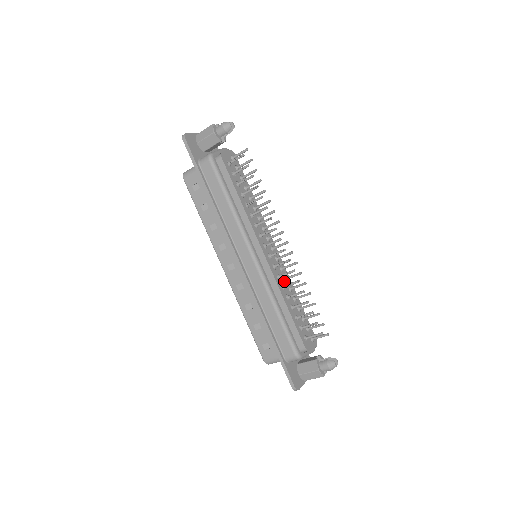
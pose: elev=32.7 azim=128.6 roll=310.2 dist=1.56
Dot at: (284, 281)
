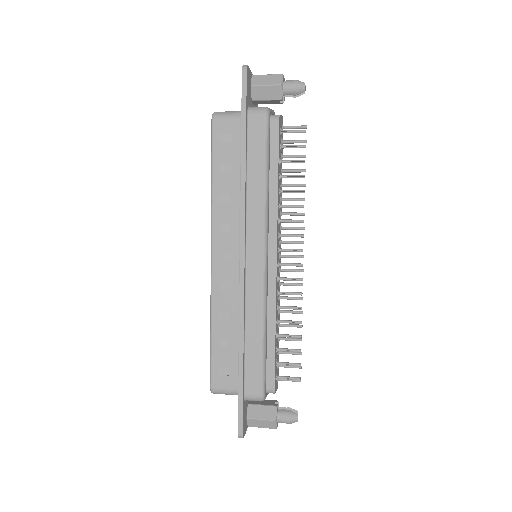
Dot at: (278, 300)
